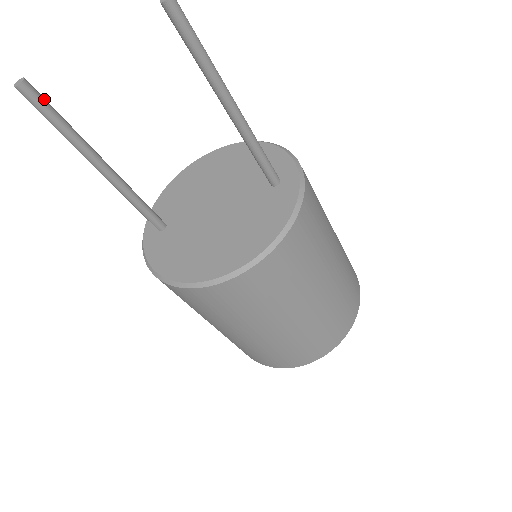
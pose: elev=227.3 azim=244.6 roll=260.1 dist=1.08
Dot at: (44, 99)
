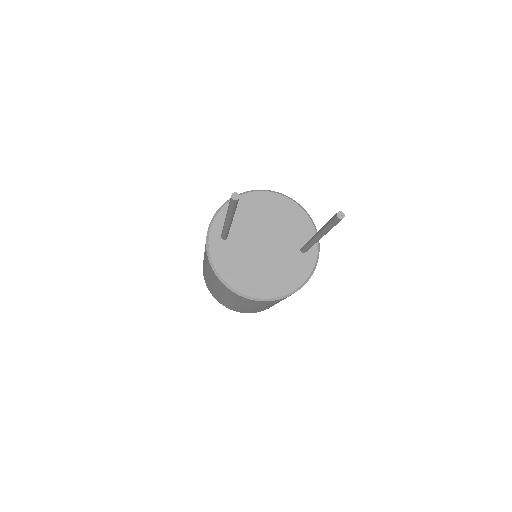
Dot at: occluded
